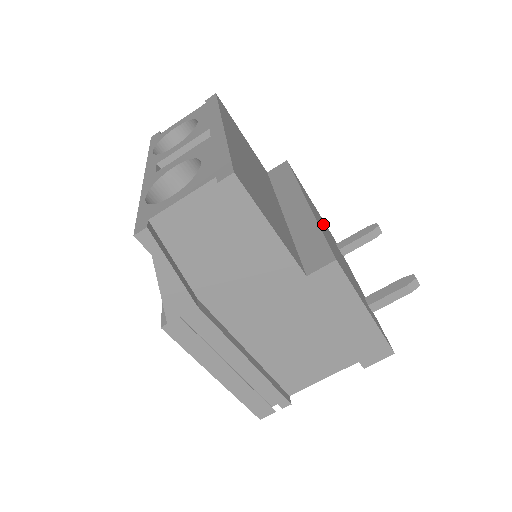
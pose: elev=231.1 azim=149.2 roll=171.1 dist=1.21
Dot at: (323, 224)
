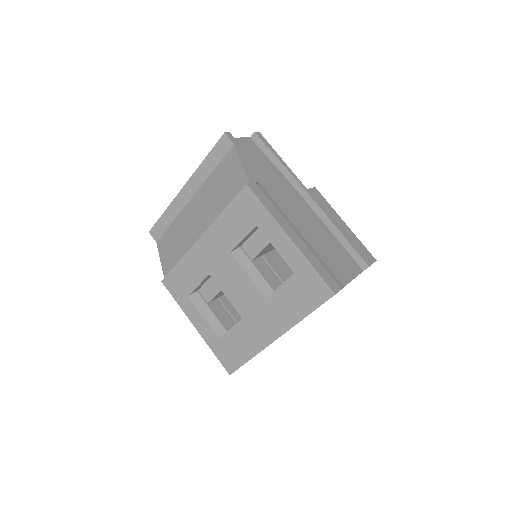
Dot at: occluded
